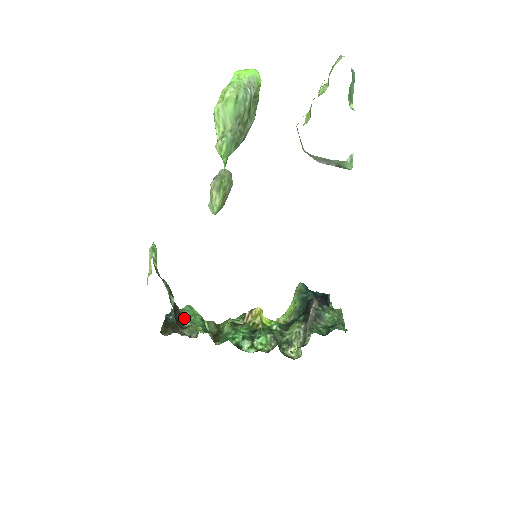
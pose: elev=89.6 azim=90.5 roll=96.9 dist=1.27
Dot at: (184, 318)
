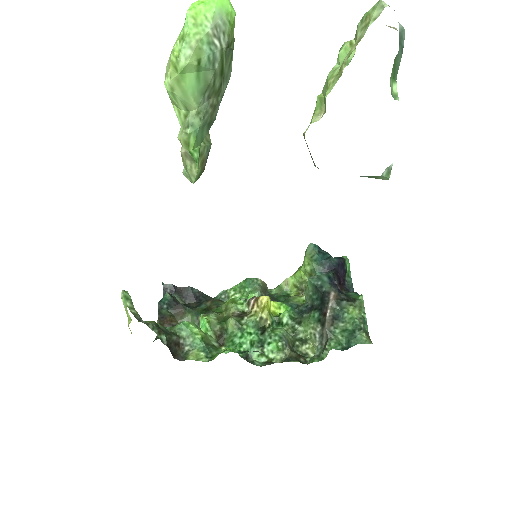
Dot at: (181, 341)
